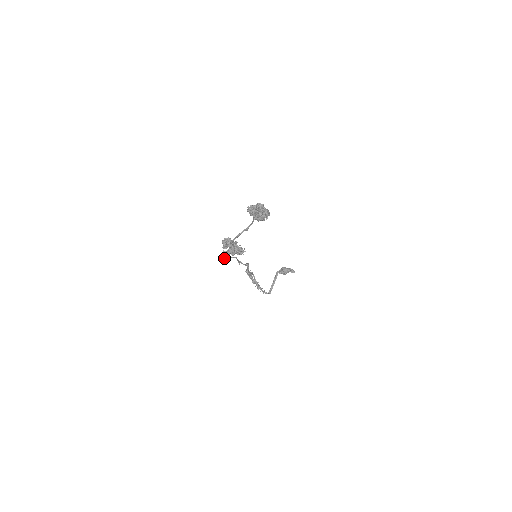
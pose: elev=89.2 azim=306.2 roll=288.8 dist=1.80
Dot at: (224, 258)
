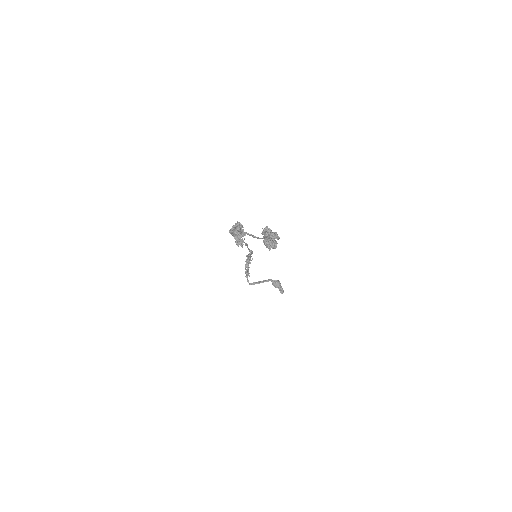
Dot at: occluded
